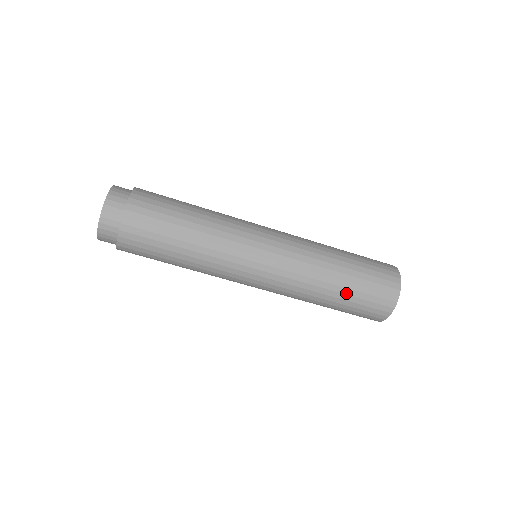
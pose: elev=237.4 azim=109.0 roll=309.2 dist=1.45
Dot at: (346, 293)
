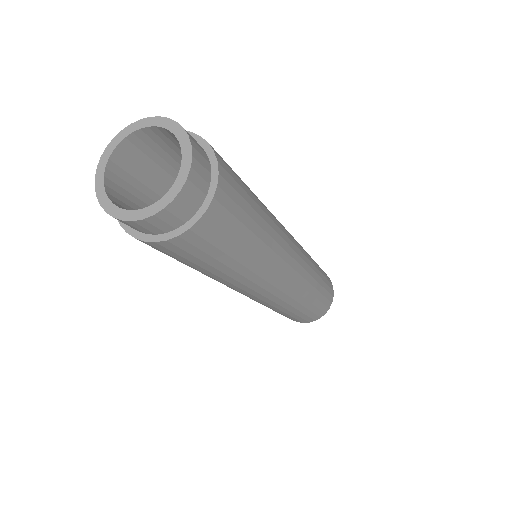
Dot at: (318, 297)
